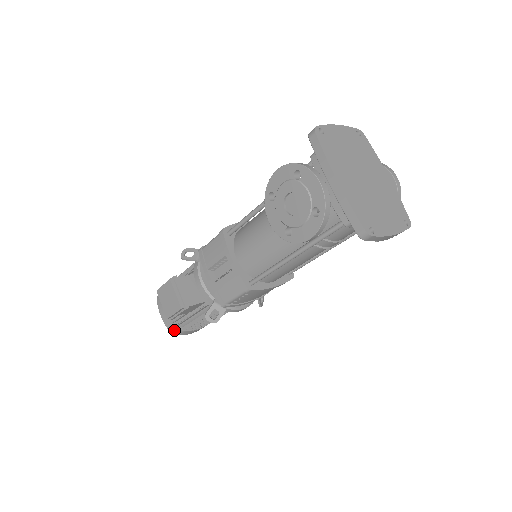
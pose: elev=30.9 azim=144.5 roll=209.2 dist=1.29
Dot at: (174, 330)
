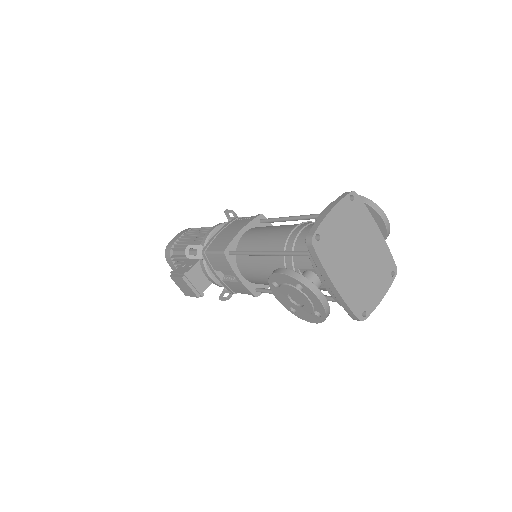
Dot at: occluded
